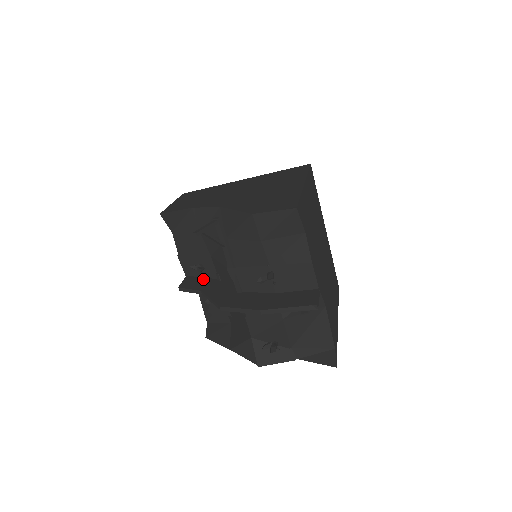
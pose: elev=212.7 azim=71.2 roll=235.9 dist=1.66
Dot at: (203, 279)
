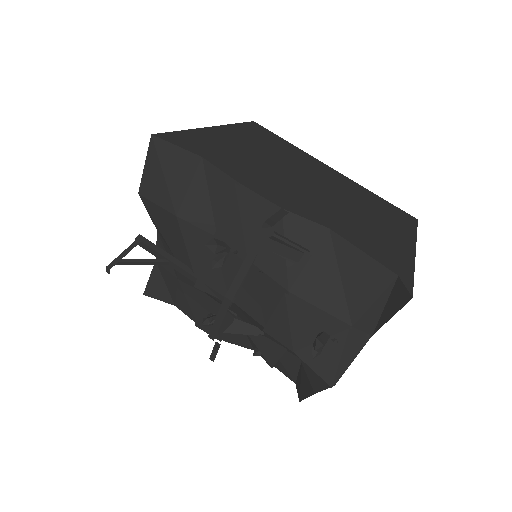
Dot at: occluded
